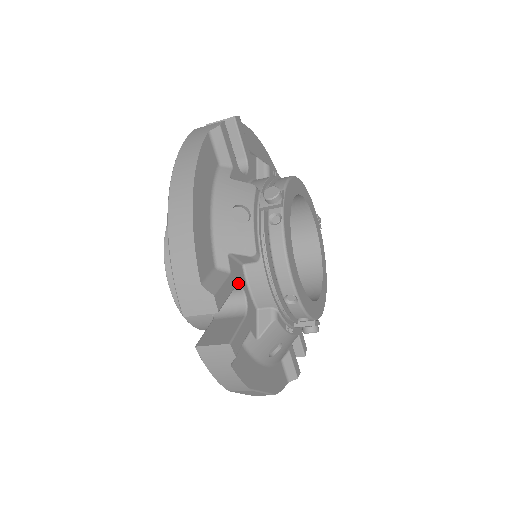
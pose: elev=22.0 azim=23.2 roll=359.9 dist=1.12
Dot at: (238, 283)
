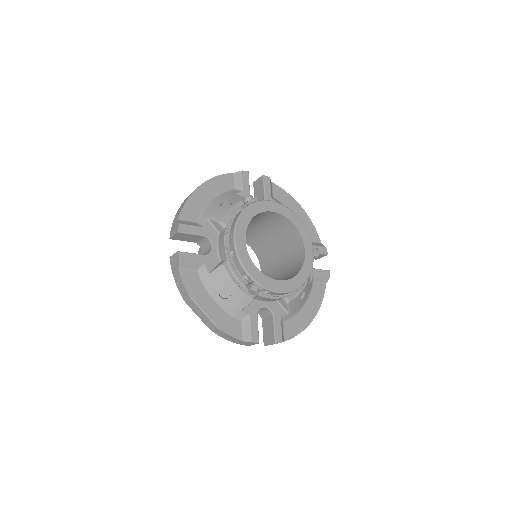
Dot at: (208, 236)
